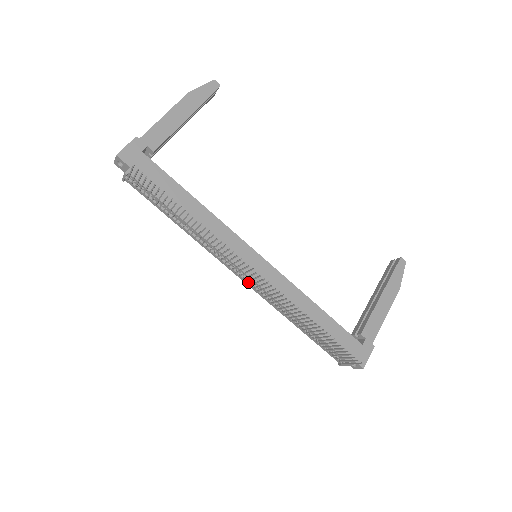
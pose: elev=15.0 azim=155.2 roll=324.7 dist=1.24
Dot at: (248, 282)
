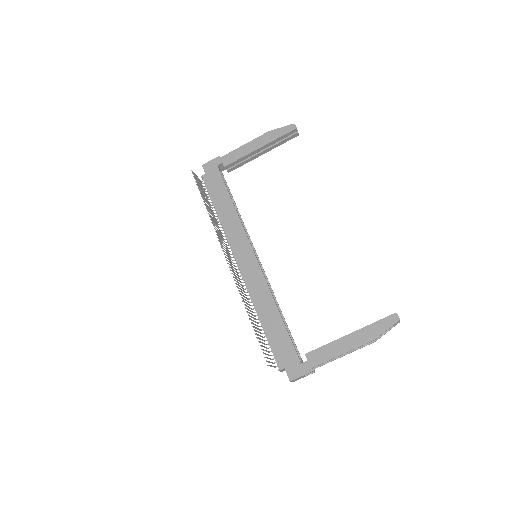
Dot at: occluded
